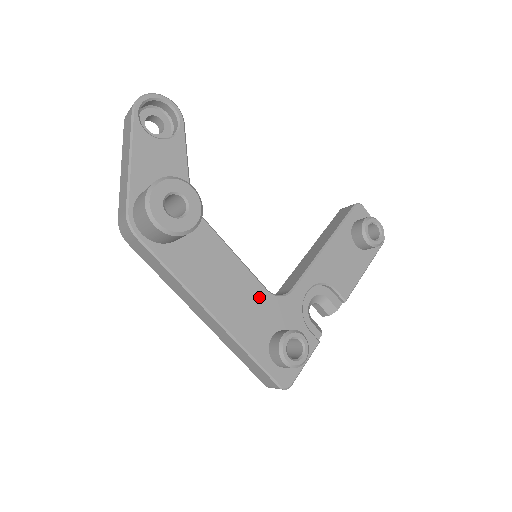
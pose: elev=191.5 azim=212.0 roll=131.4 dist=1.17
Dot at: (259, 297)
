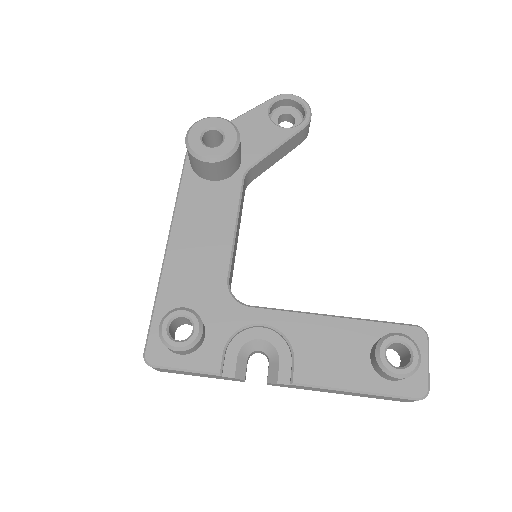
Dot at: (215, 275)
